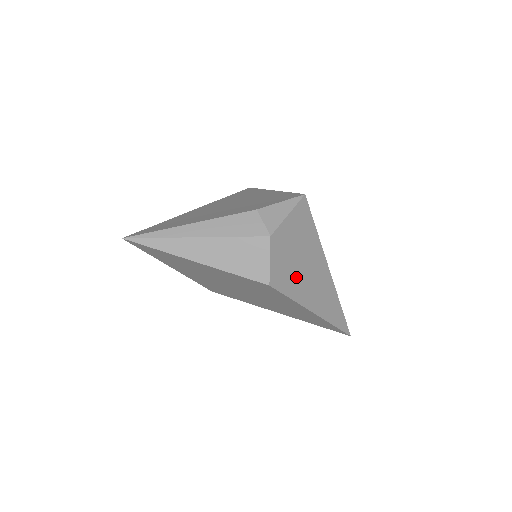
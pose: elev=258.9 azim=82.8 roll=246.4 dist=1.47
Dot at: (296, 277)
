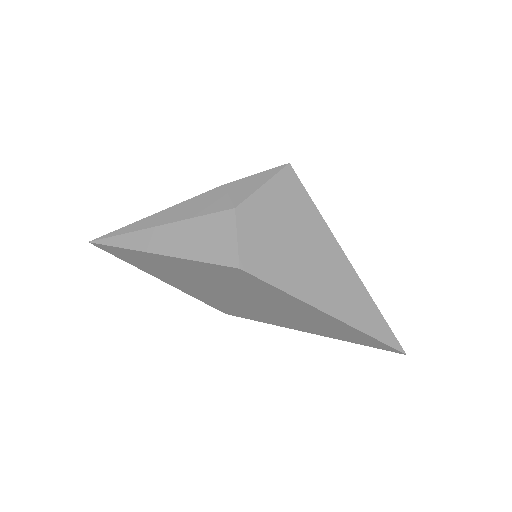
Dot at: (287, 263)
